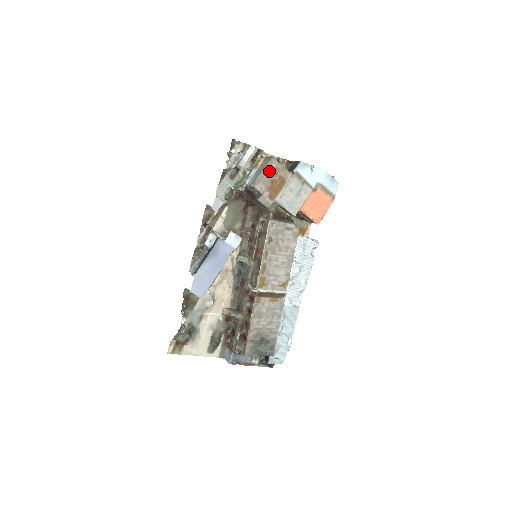
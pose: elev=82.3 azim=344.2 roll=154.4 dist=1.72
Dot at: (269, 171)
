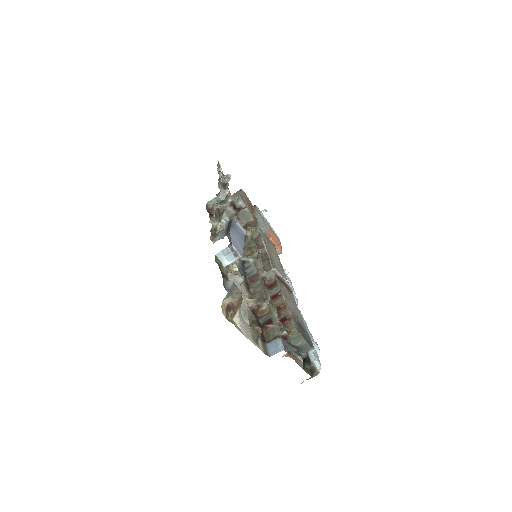
Dot at: (244, 195)
